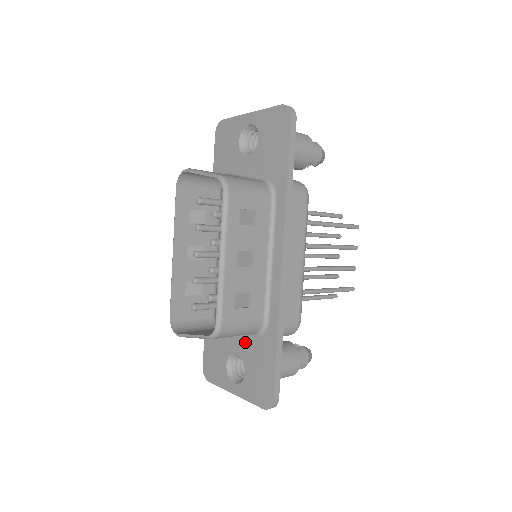
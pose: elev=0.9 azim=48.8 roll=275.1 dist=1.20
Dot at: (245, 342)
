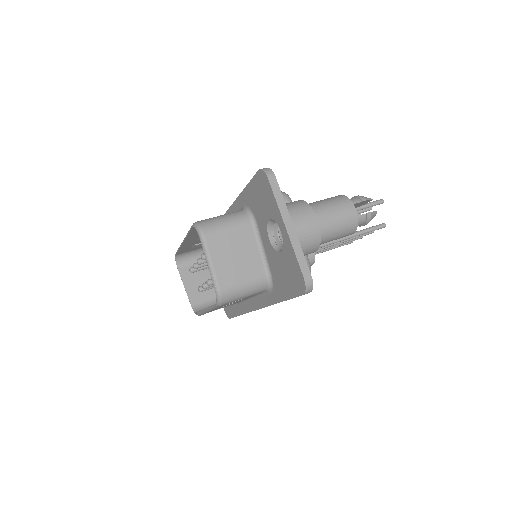
Dot at: occluded
